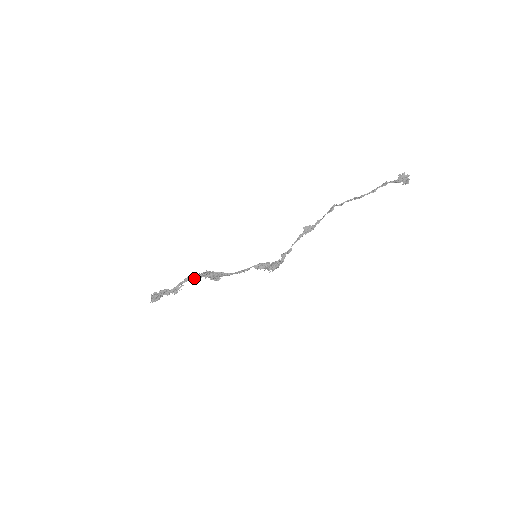
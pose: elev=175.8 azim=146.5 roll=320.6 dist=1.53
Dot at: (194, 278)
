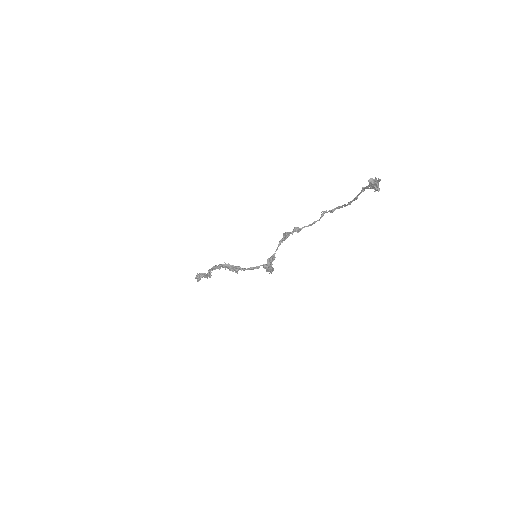
Dot at: (216, 267)
